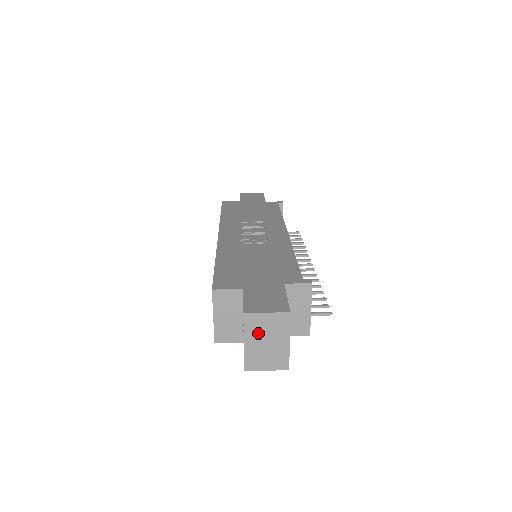
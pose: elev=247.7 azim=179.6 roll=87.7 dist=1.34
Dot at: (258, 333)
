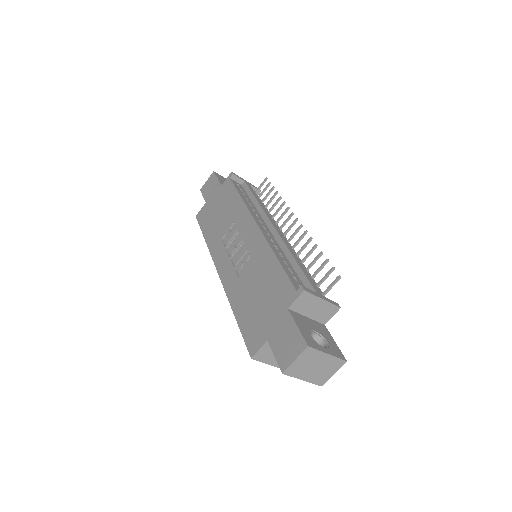
Dot at: (304, 370)
